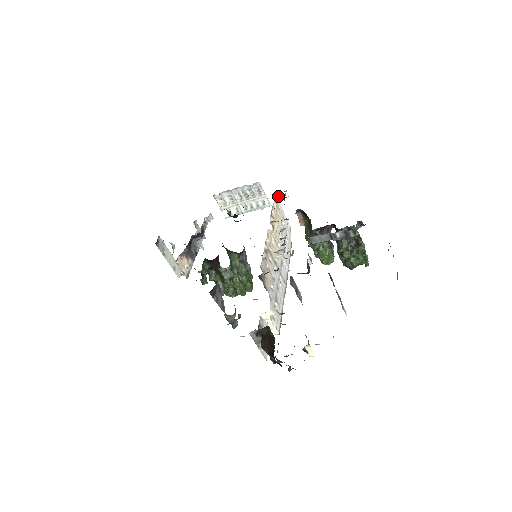
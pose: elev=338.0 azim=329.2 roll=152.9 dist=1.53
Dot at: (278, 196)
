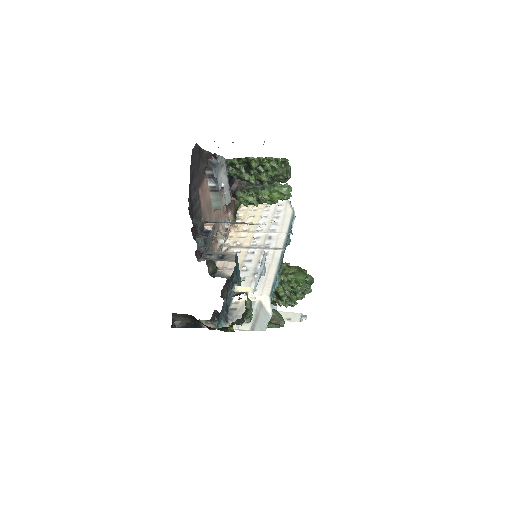
Dot at: occluded
